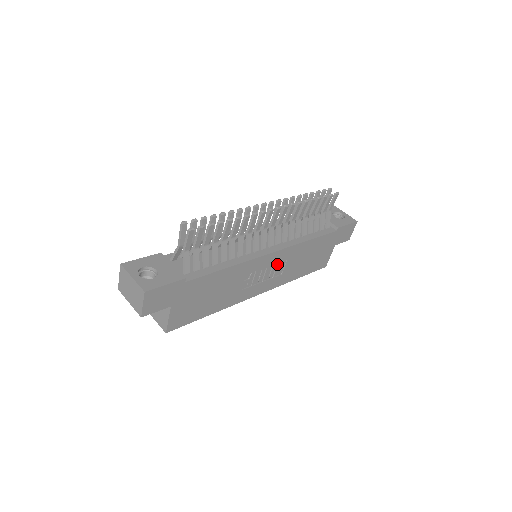
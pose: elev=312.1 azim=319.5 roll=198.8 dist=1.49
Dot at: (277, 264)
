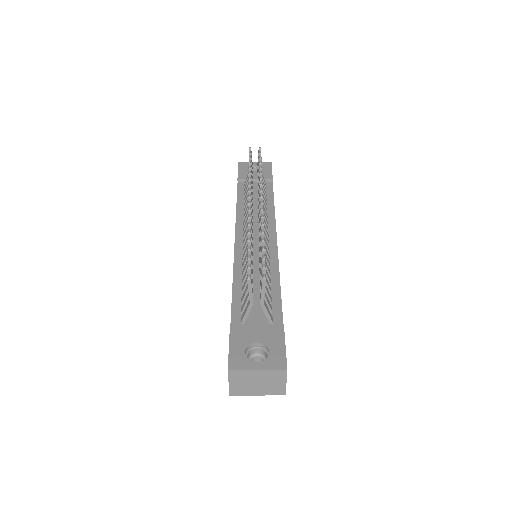
Dot at: occluded
